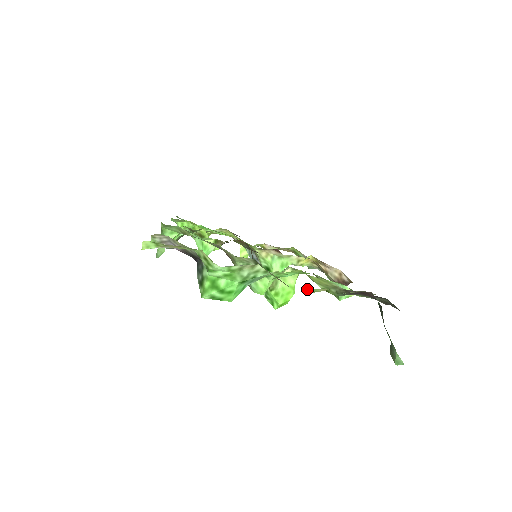
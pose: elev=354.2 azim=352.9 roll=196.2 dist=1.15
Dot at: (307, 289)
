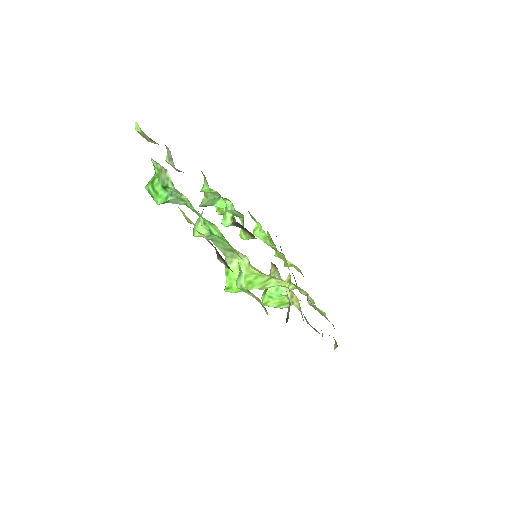
Dot at: (181, 210)
